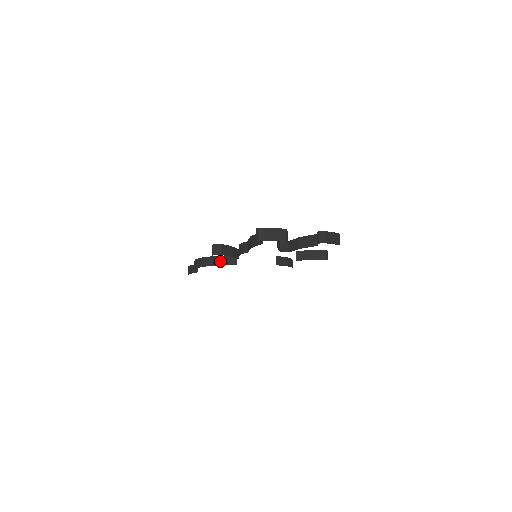
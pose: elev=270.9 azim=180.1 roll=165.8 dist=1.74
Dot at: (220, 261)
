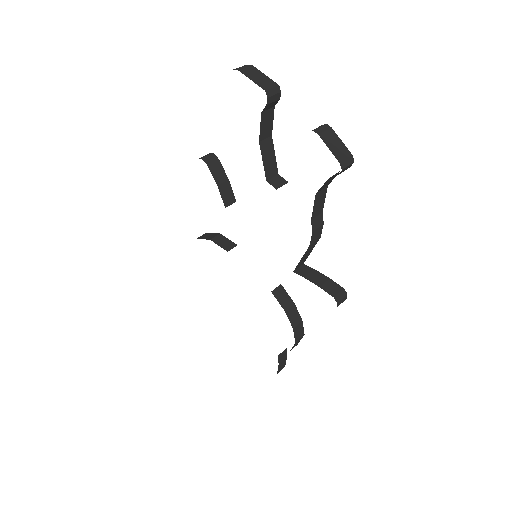
Dot at: (215, 237)
